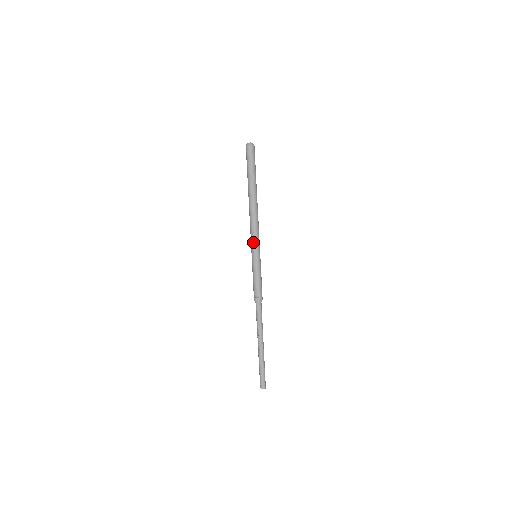
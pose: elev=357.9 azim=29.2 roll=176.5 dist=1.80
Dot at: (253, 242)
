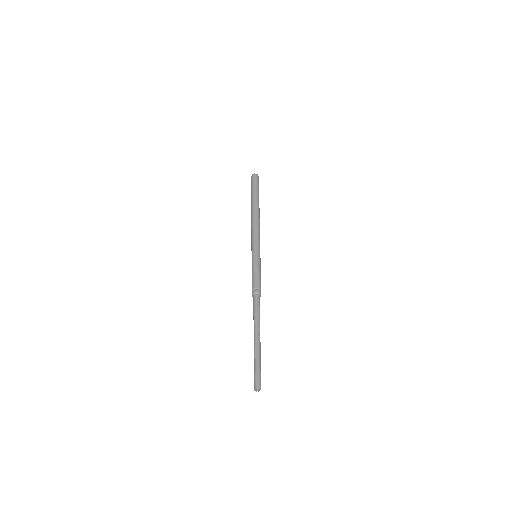
Dot at: (255, 242)
